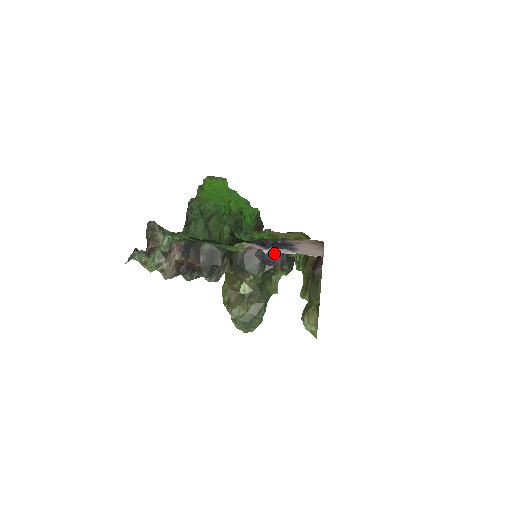
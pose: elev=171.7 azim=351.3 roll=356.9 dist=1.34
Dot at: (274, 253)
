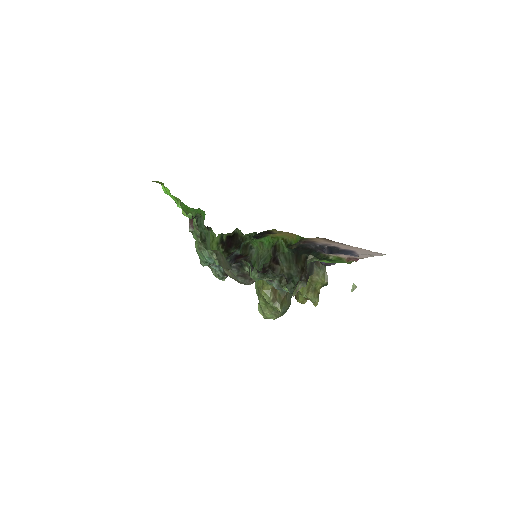
Dot at: occluded
